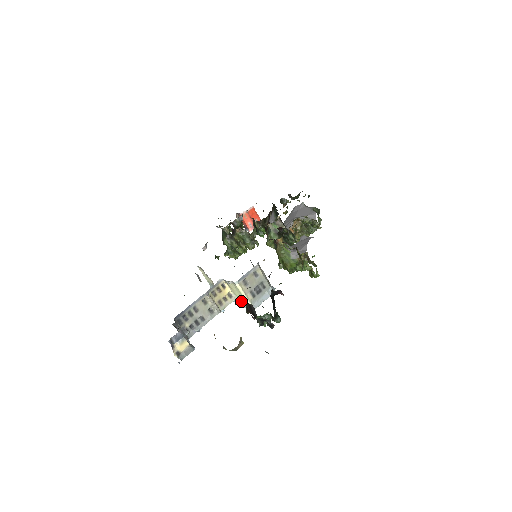
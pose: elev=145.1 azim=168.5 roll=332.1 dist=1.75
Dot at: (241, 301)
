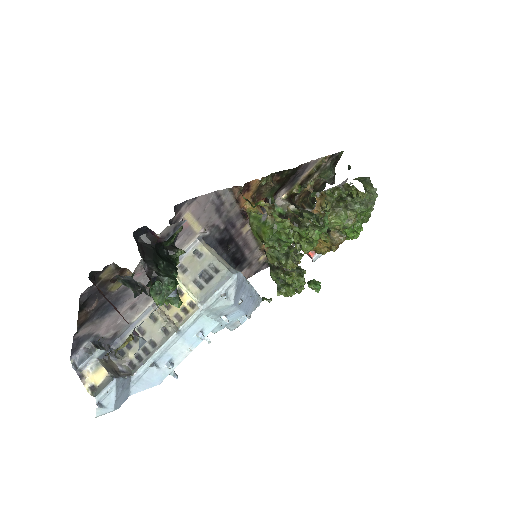
Dot at: occluded
